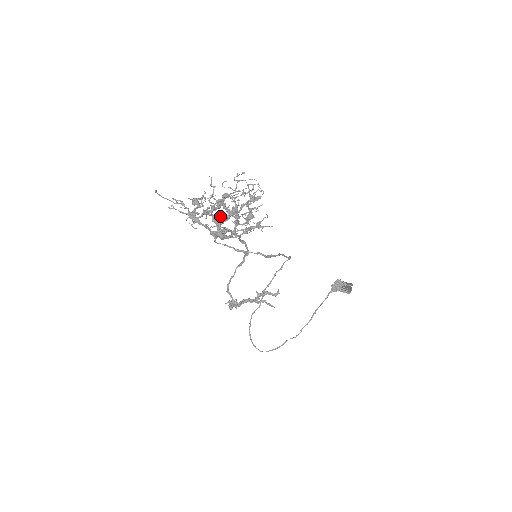
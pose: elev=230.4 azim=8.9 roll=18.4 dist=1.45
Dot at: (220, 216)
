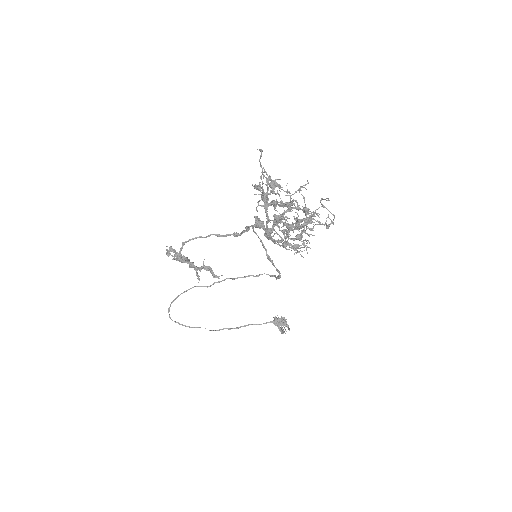
Dot at: (283, 218)
